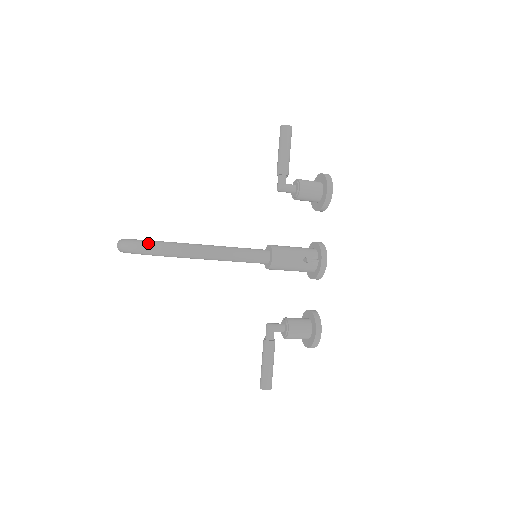
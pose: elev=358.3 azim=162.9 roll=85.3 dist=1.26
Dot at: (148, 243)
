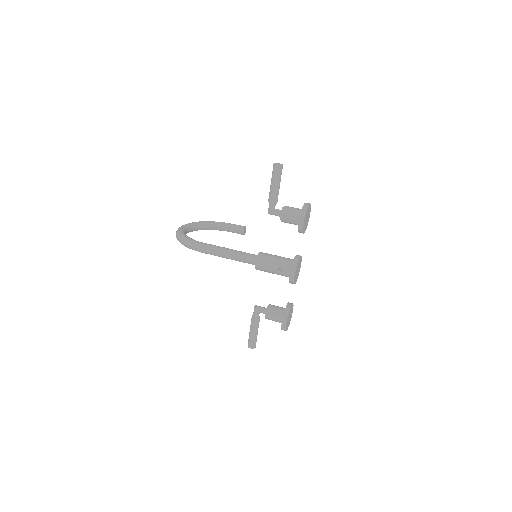
Dot at: (182, 238)
